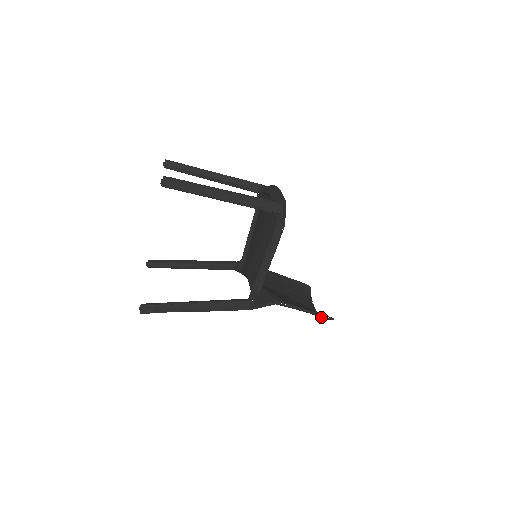
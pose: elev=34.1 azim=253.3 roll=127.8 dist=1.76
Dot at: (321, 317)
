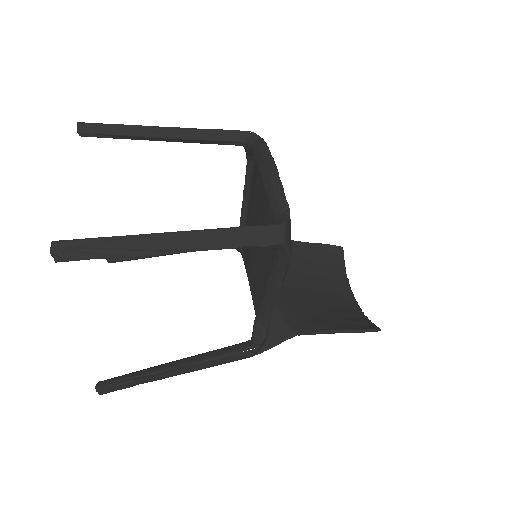
Dot at: occluded
